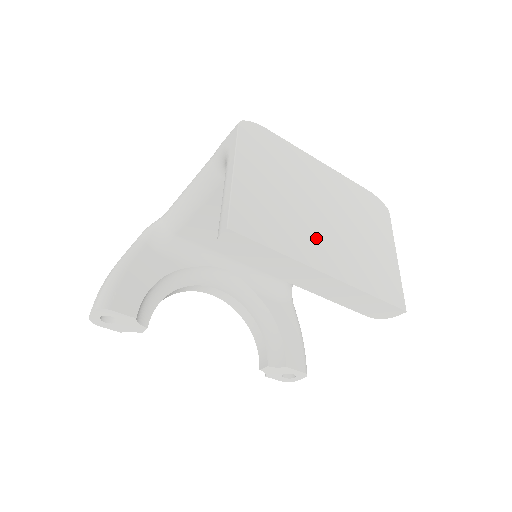
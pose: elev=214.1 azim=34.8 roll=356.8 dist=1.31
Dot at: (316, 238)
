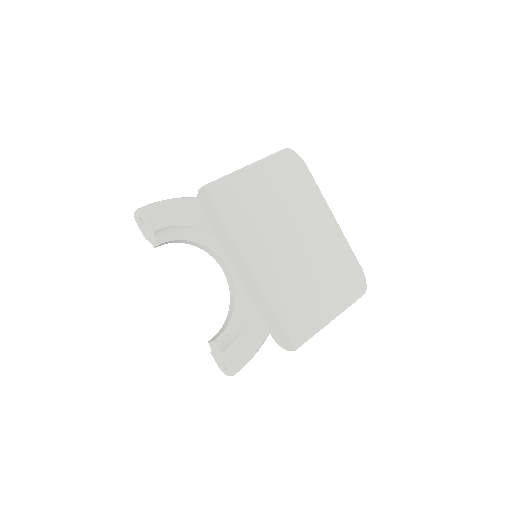
Dot at: (268, 246)
